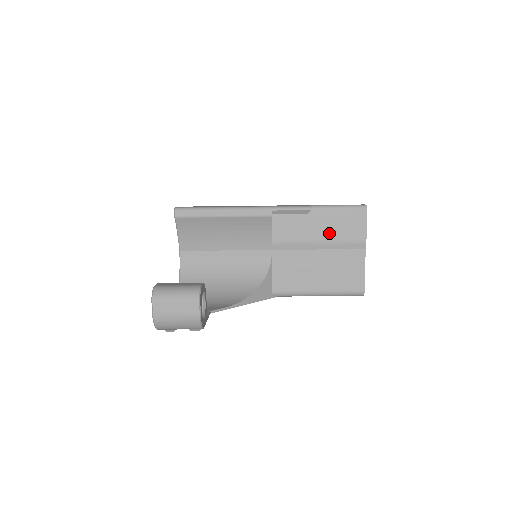
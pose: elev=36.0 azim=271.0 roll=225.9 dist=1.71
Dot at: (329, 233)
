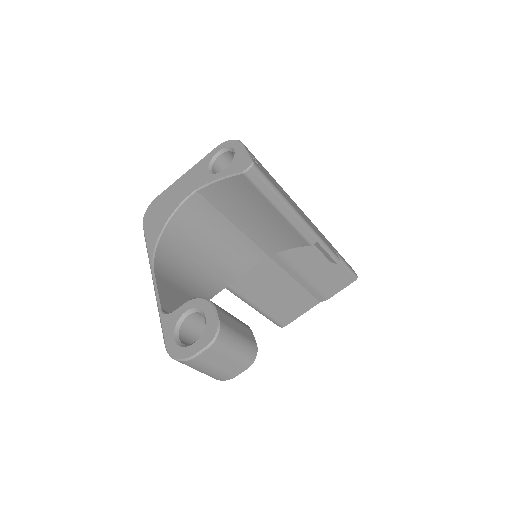
Dot at: (318, 277)
